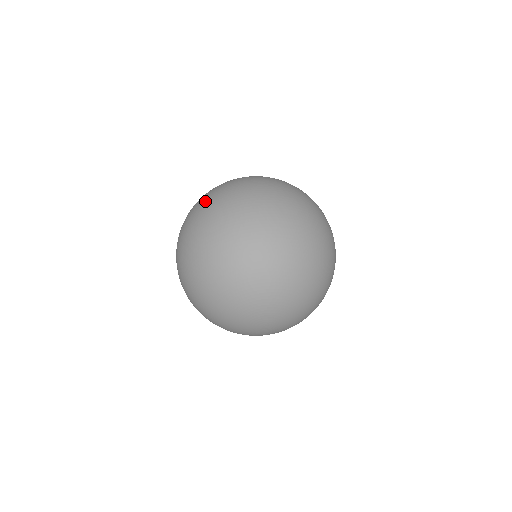
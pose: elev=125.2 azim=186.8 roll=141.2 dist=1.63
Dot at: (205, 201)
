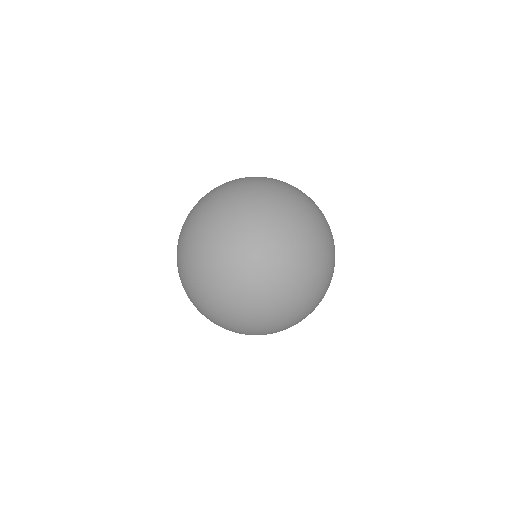
Dot at: occluded
